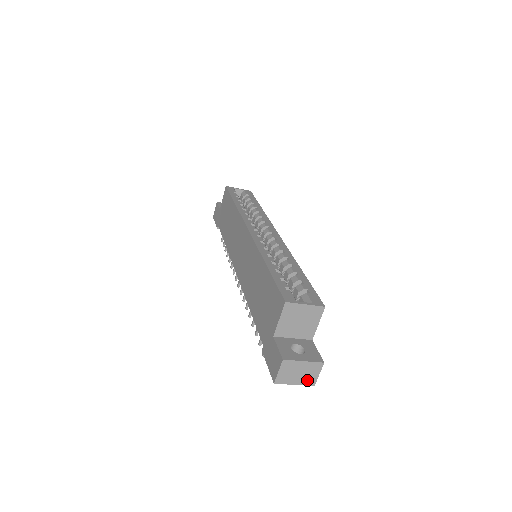
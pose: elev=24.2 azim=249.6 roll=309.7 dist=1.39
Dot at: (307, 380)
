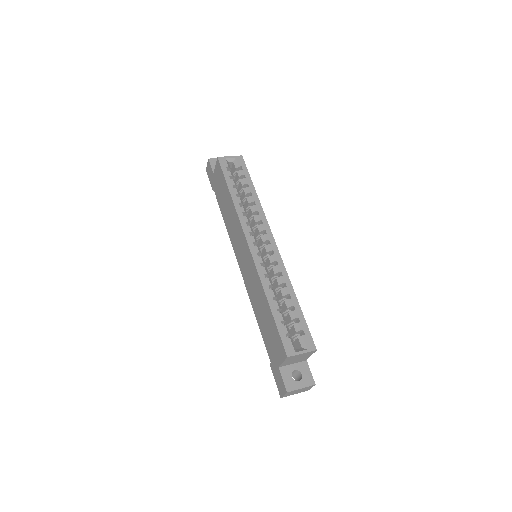
Dot at: (303, 391)
